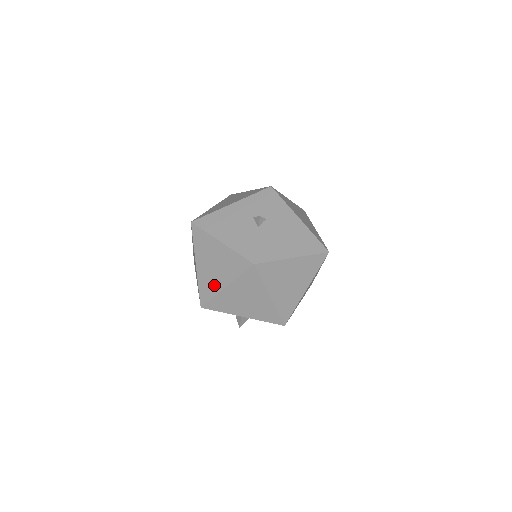
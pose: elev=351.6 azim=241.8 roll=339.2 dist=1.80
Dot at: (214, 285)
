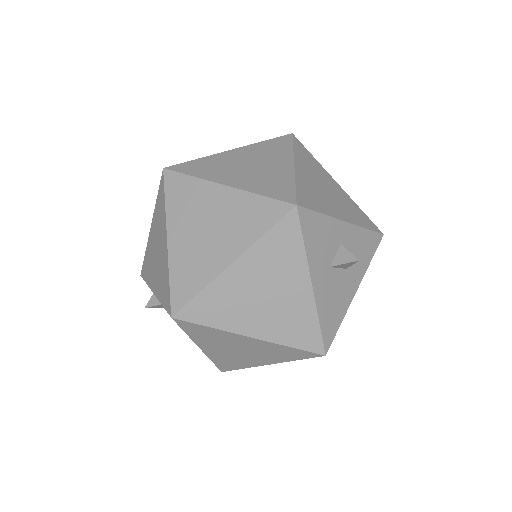
Dot at: (278, 174)
